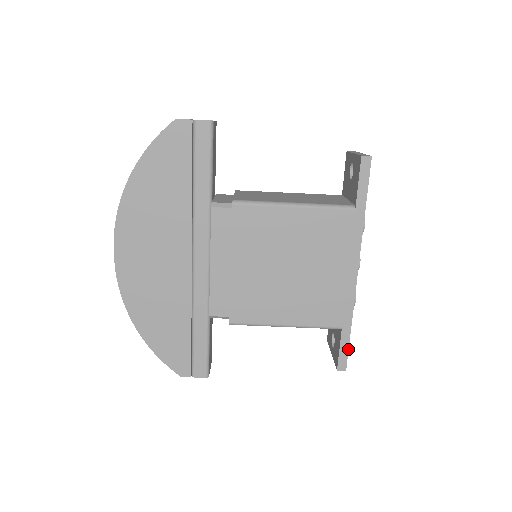
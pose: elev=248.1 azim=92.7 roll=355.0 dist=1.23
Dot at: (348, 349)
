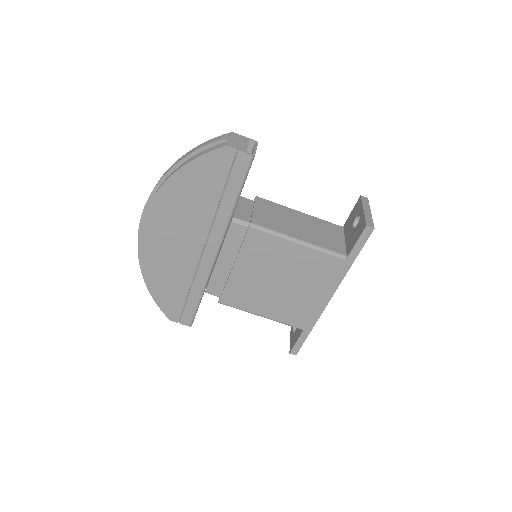
Dot at: occluded
